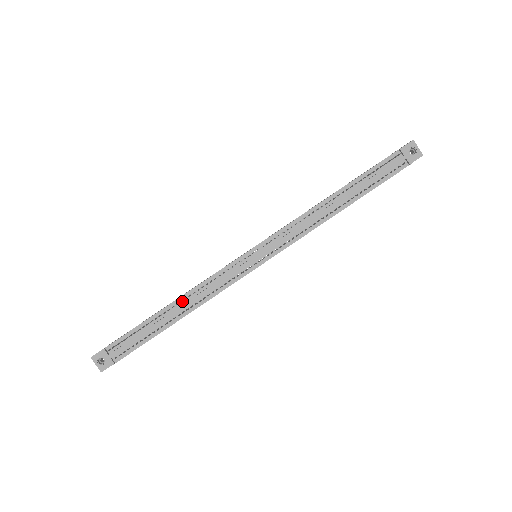
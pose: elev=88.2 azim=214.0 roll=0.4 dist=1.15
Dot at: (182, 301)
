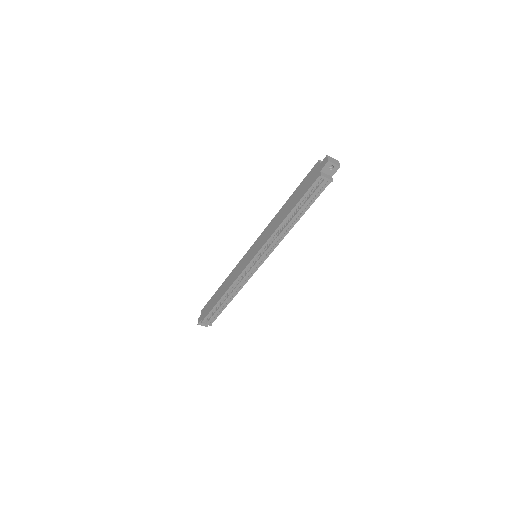
Dot at: (228, 293)
